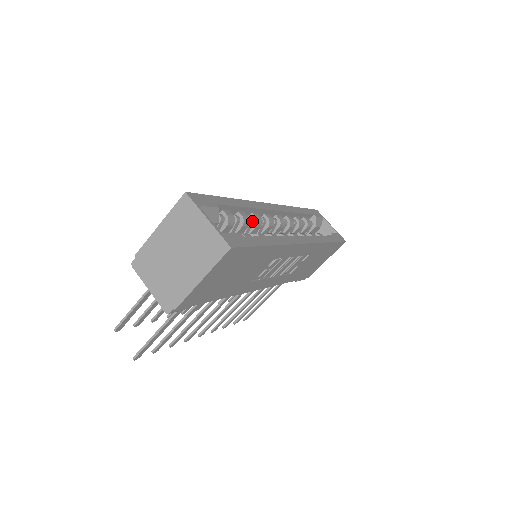
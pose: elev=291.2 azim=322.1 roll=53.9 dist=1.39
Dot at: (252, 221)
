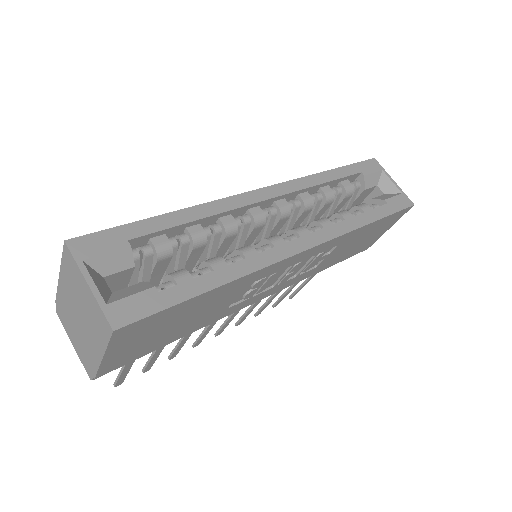
Dot at: (218, 231)
